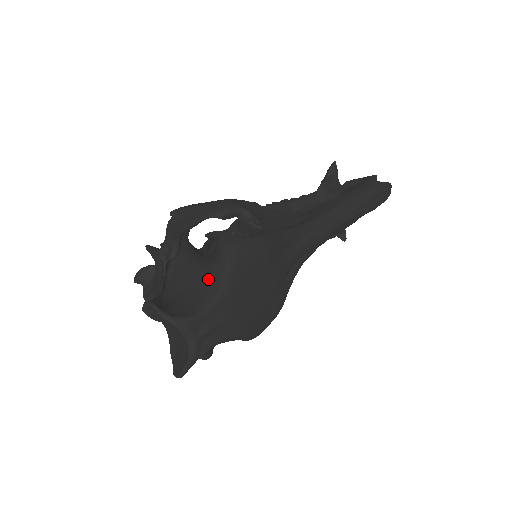
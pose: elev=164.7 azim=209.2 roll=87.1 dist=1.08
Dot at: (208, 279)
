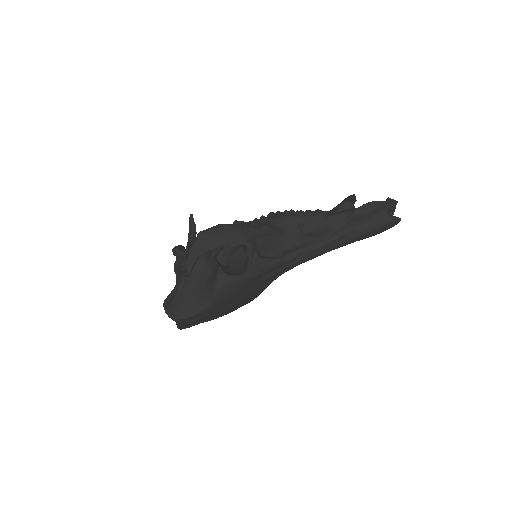
Dot at: (202, 295)
